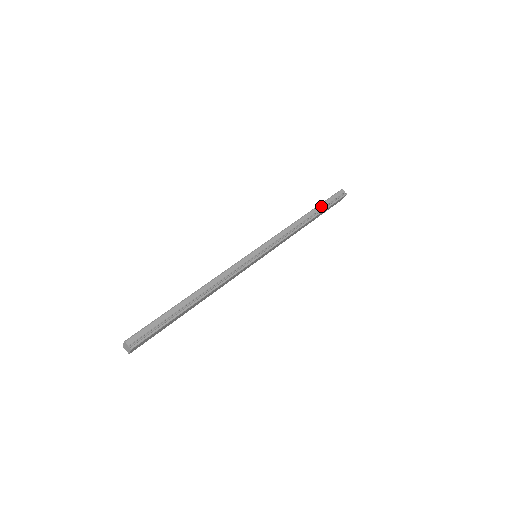
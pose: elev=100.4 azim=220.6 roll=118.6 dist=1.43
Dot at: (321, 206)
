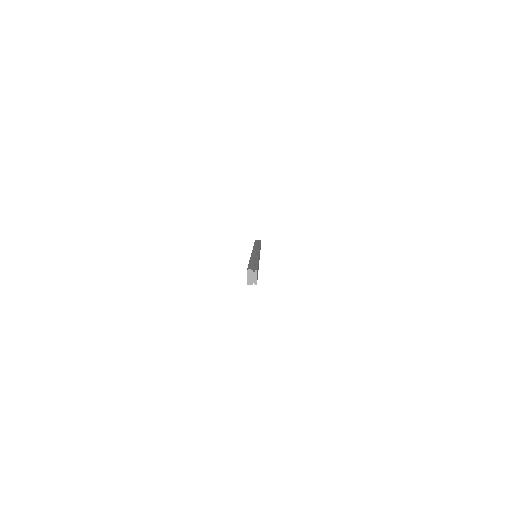
Dot at: occluded
